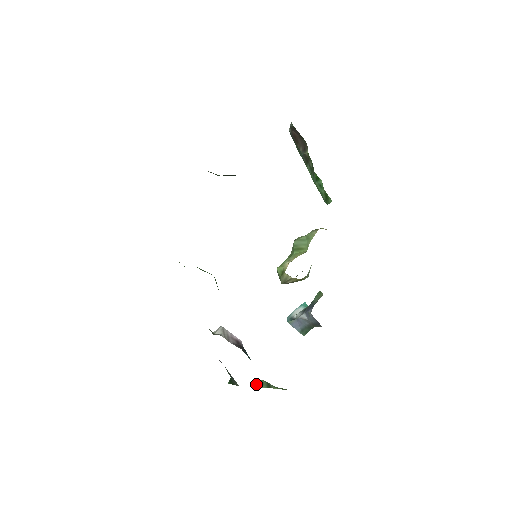
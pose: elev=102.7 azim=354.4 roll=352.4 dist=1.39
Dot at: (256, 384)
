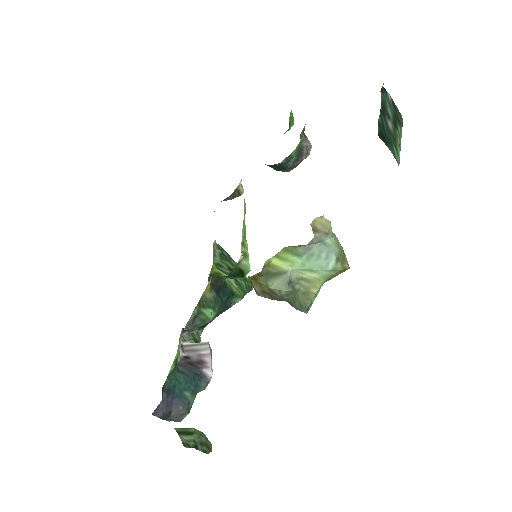
Dot at: occluded
